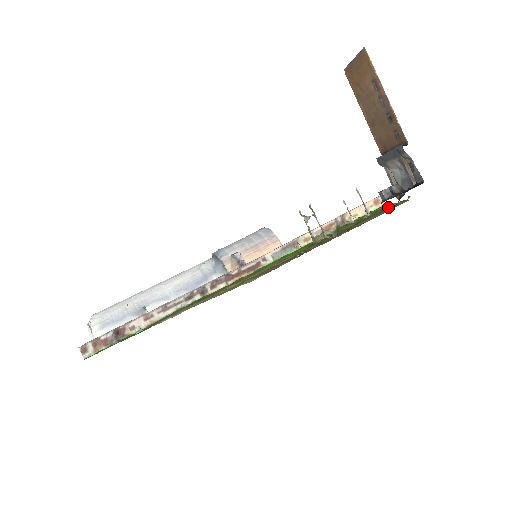
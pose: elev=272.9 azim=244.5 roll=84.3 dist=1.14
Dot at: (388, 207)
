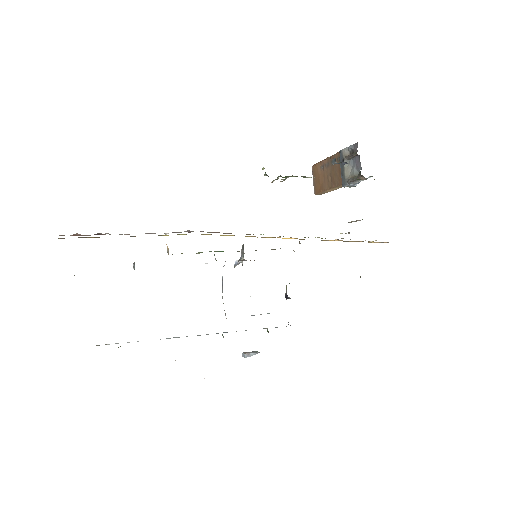
Dot at: occluded
